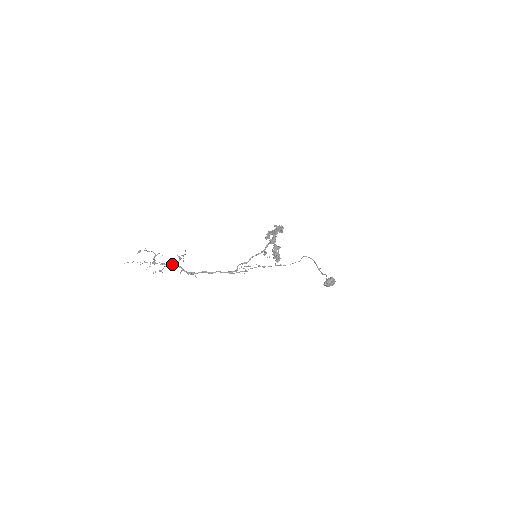
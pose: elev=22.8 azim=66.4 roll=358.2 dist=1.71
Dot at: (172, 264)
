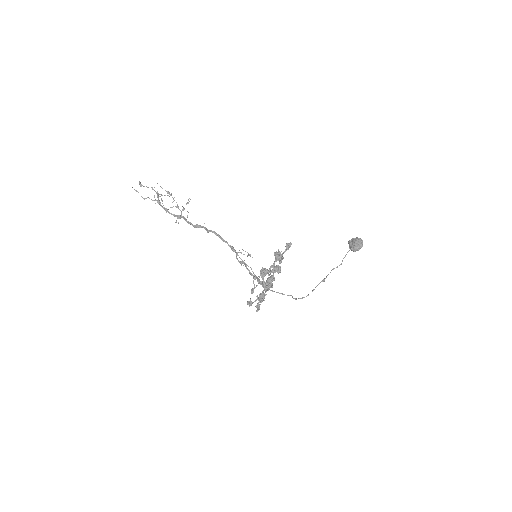
Dot at: (175, 216)
